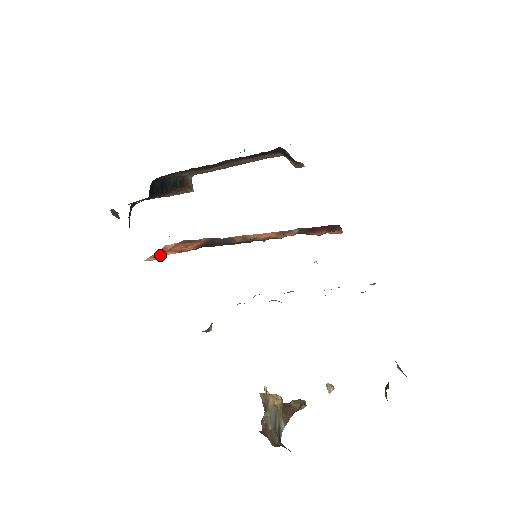
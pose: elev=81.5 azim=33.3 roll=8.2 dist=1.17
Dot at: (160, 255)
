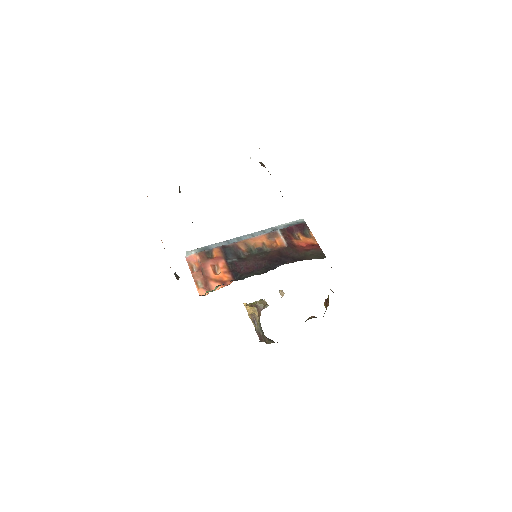
Dot at: (201, 281)
